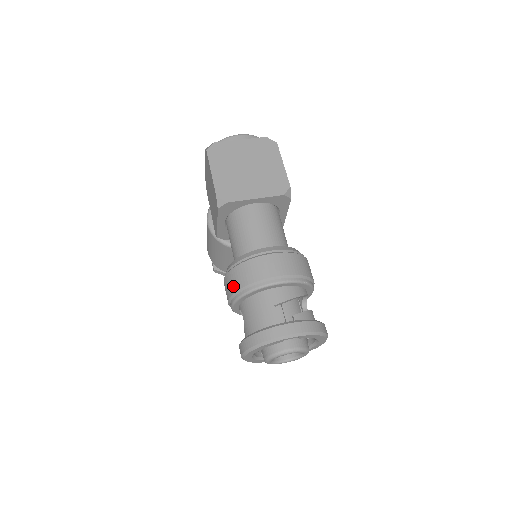
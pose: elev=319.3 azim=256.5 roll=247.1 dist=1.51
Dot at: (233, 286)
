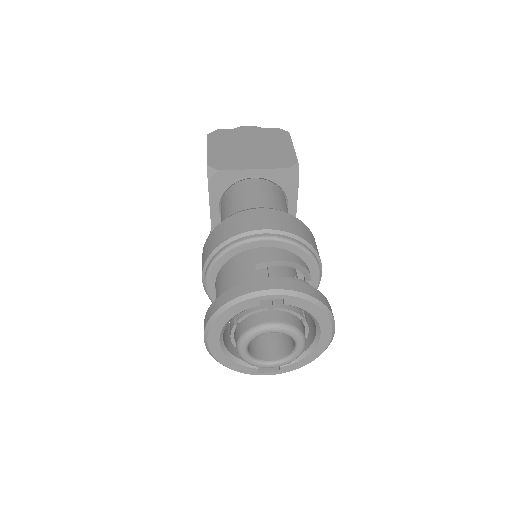
Dot at: (207, 251)
